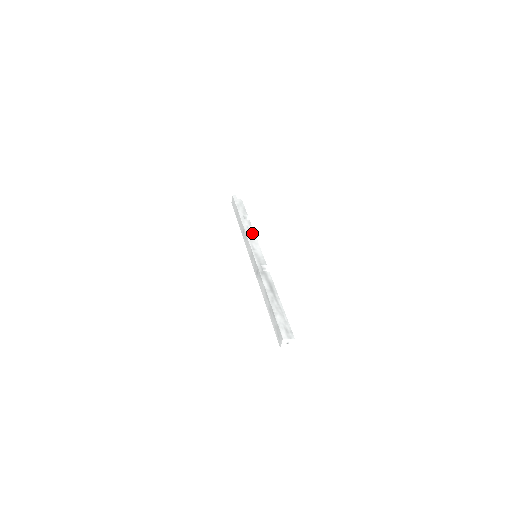
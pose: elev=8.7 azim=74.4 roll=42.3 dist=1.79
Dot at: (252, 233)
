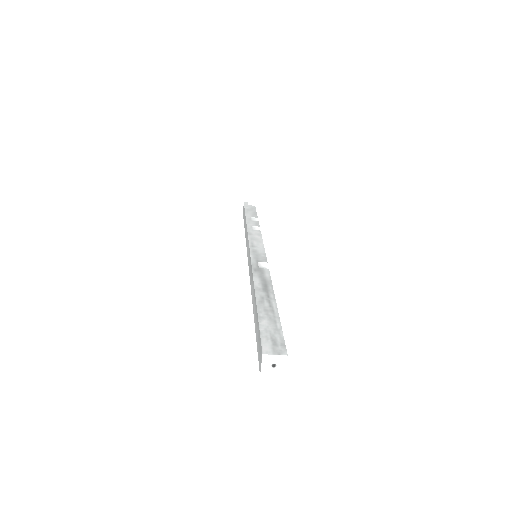
Dot at: (257, 232)
